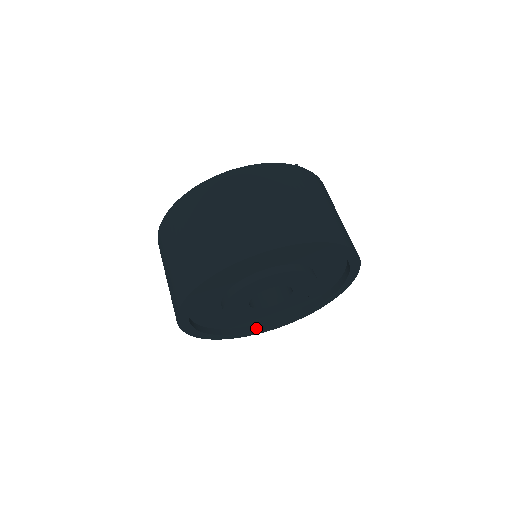
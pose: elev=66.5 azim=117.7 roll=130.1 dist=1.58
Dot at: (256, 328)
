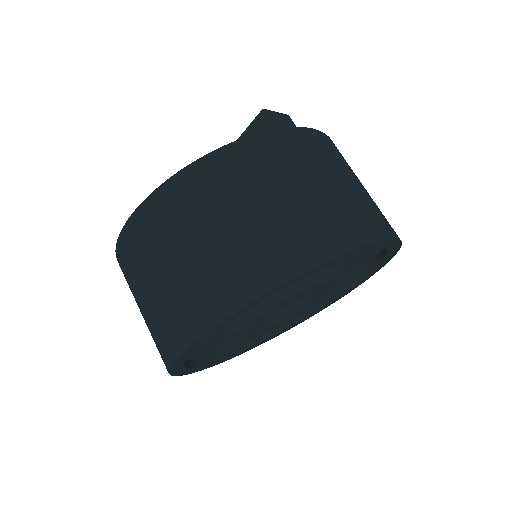
Dot at: (300, 317)
